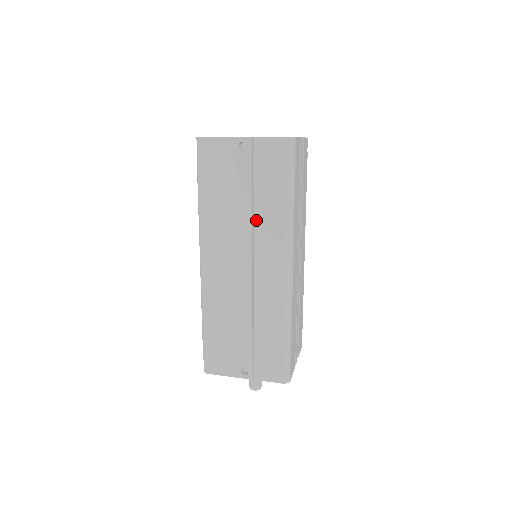
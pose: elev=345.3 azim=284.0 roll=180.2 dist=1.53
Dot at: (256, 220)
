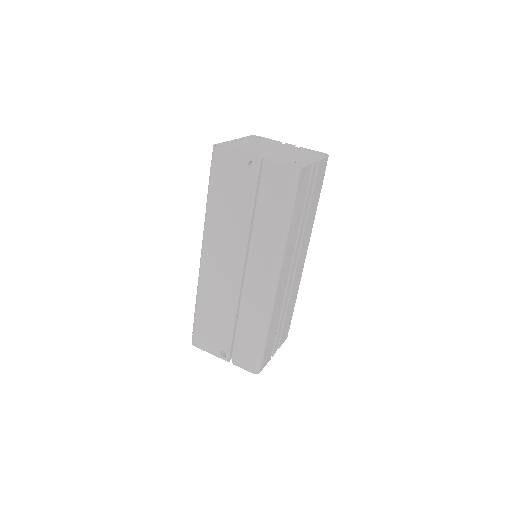
Dot at: occluded
